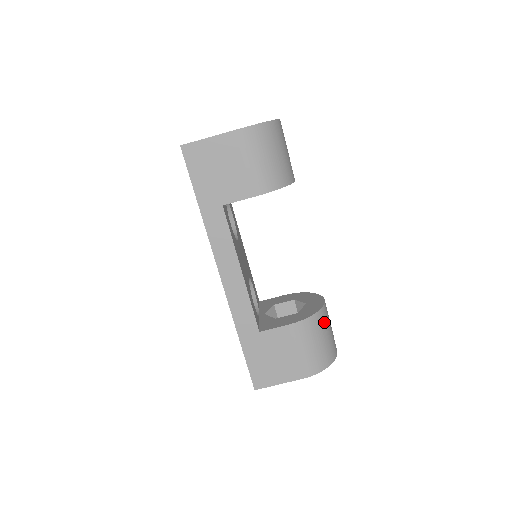
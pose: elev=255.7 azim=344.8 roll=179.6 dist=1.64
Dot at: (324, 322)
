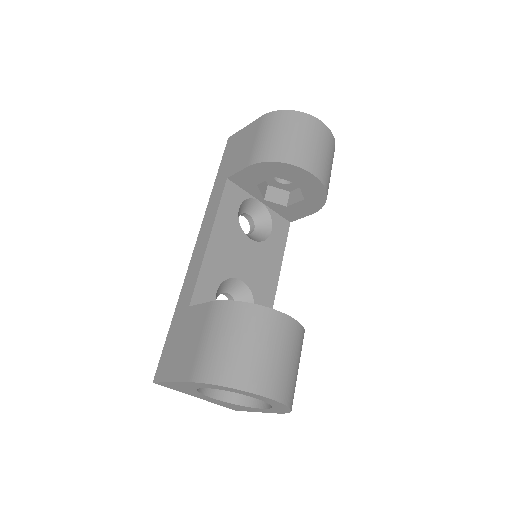
Dot at: (256, 325)
